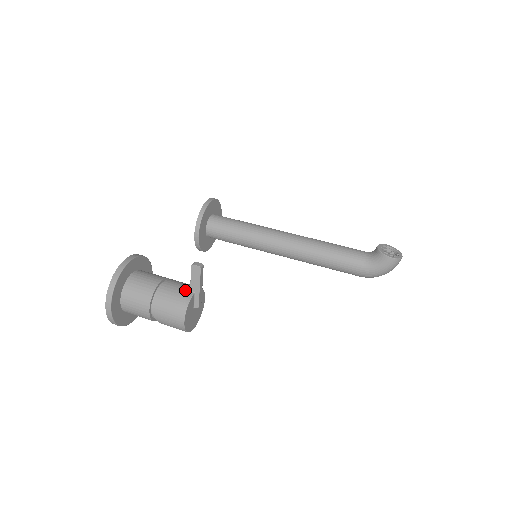
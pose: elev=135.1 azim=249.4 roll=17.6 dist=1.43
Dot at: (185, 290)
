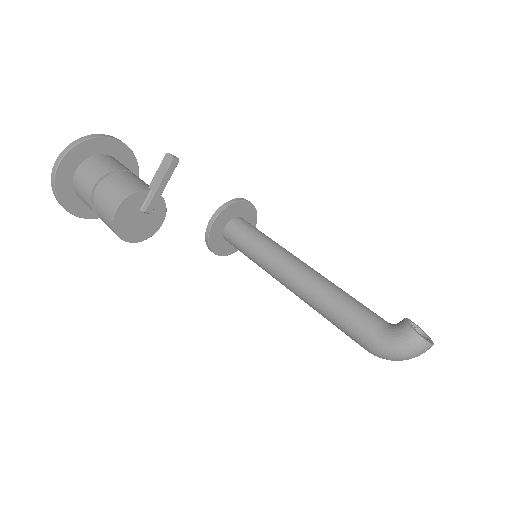
Dot at: (144, 184)
